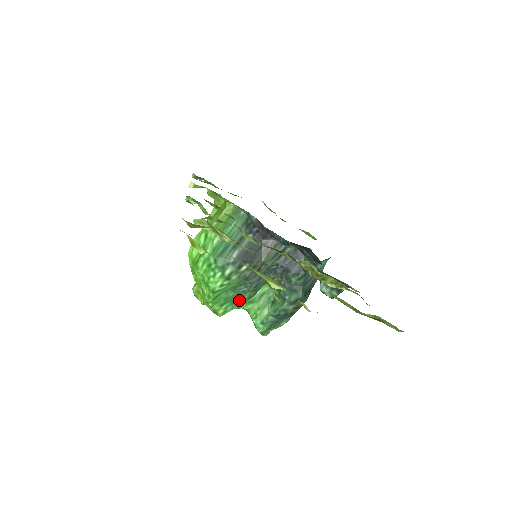
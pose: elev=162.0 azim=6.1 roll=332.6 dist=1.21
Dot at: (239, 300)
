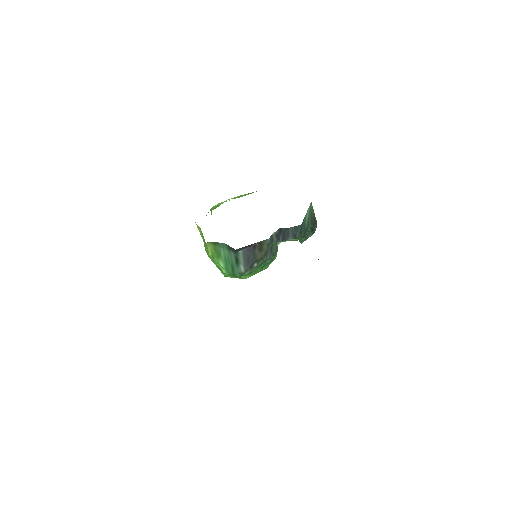
Dot at: (270, 261)
